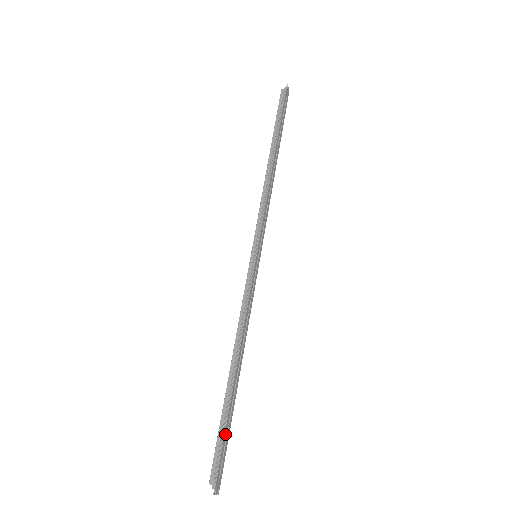
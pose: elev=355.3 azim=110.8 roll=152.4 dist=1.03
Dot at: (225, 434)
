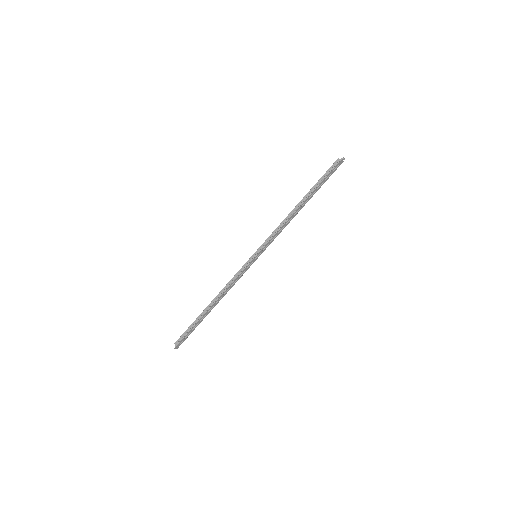
Dot at: (192, 329)
